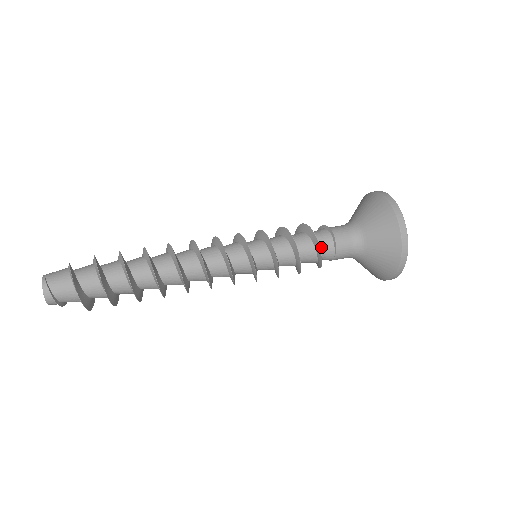
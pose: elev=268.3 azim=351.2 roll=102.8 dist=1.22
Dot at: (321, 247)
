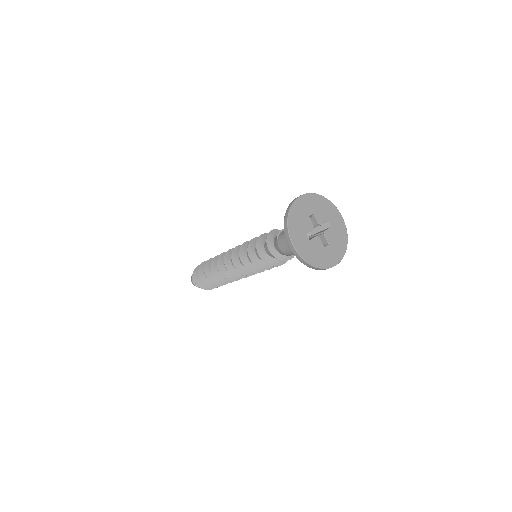
Dot at: occluded
